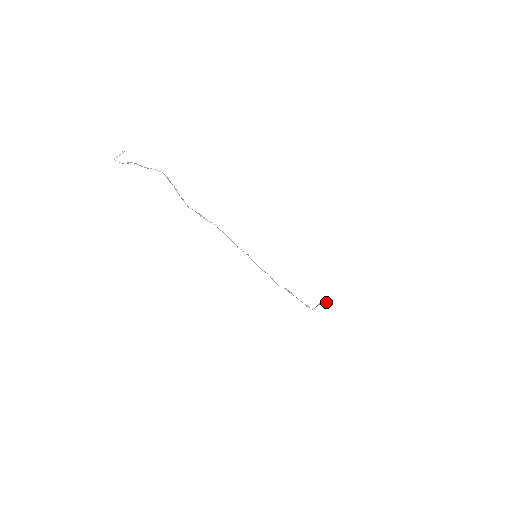
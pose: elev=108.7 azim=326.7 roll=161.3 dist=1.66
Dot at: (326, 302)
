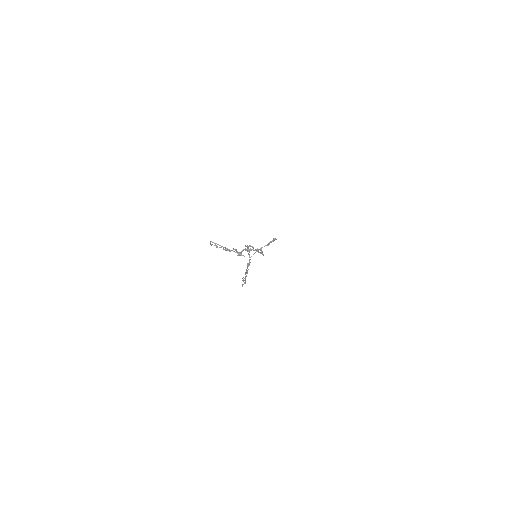
Dot at: occluded
